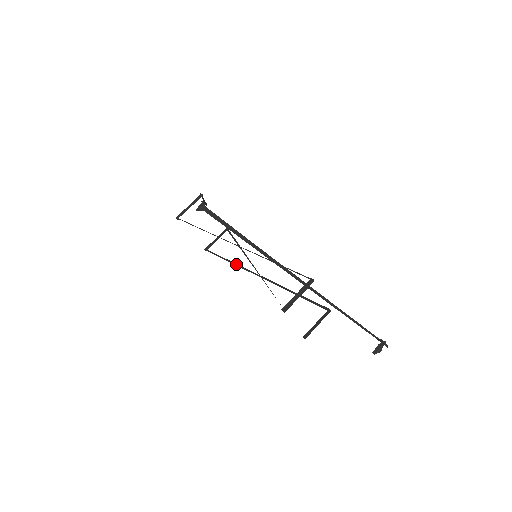
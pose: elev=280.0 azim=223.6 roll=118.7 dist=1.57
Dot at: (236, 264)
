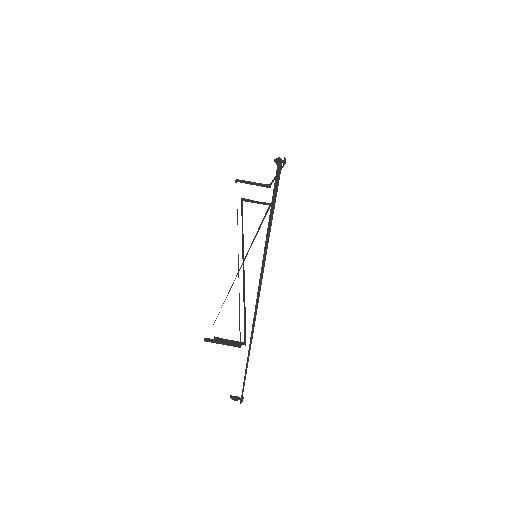
Dot at: (243, 239)
